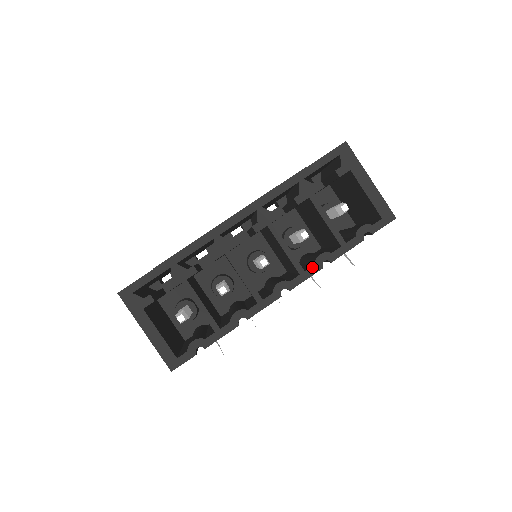
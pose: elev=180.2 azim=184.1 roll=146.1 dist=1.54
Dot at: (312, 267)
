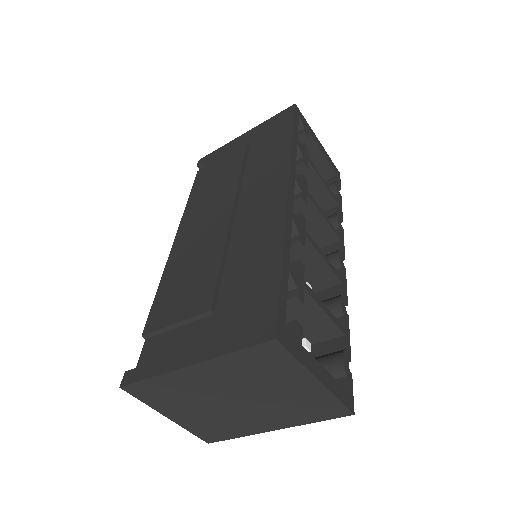
Dot at: (340, 230)
